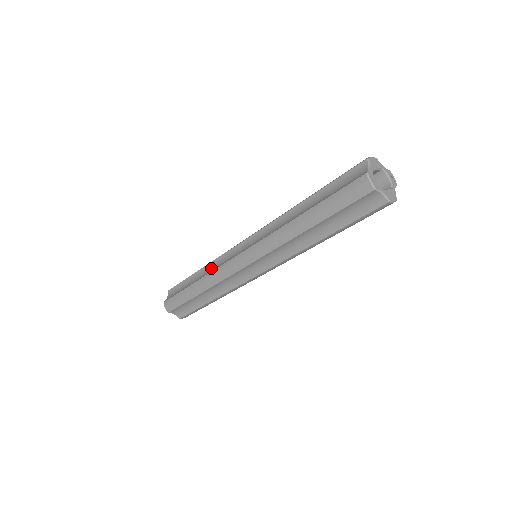
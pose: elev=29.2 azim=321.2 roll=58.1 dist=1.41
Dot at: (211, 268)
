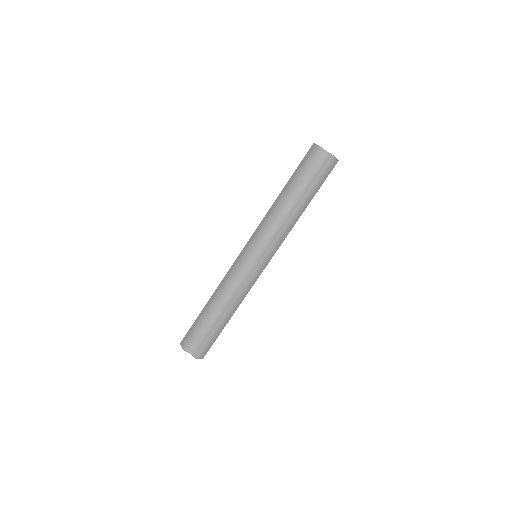
Dot at: occluded
